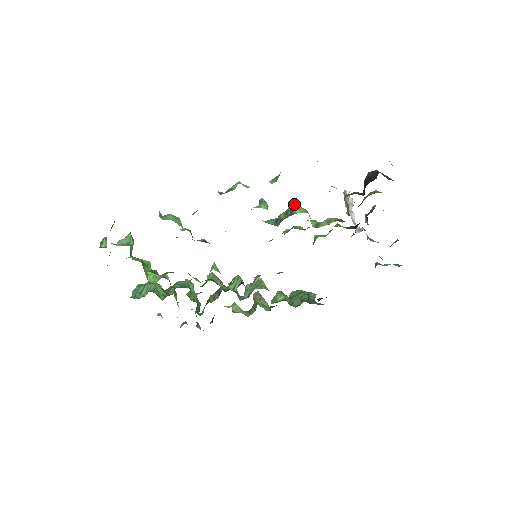
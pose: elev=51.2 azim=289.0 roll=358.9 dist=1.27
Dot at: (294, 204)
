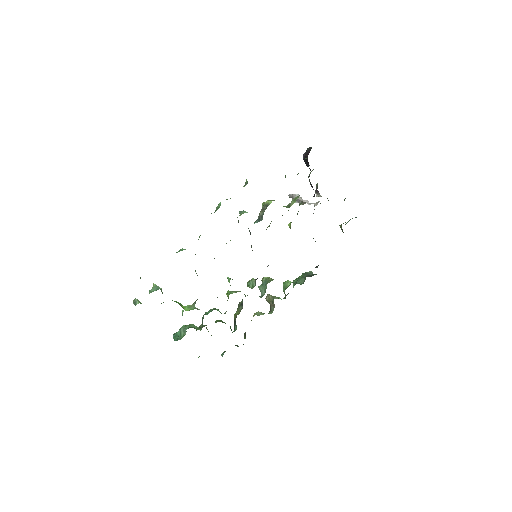
Dot at: occluded
